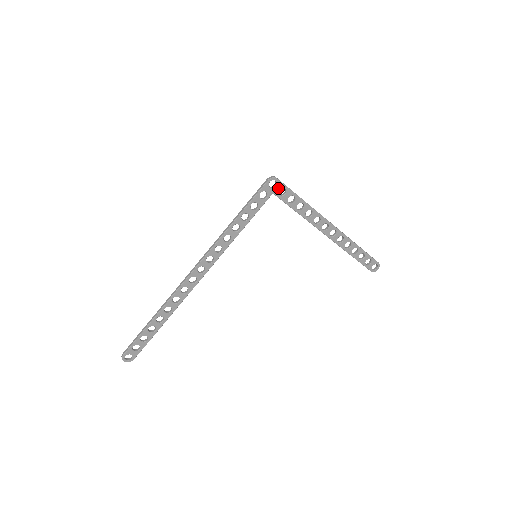
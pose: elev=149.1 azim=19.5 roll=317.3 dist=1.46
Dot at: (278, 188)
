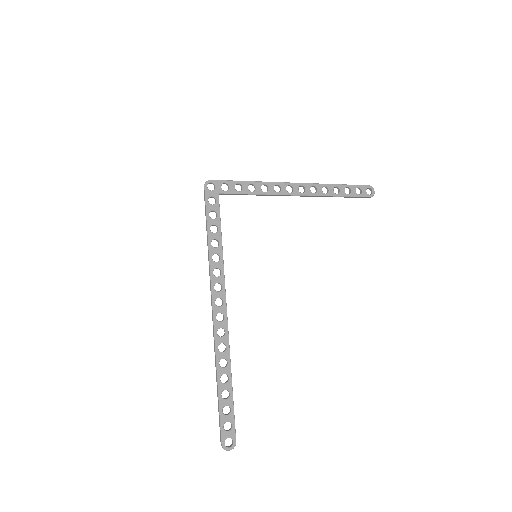
Dot at: (219, 187)
